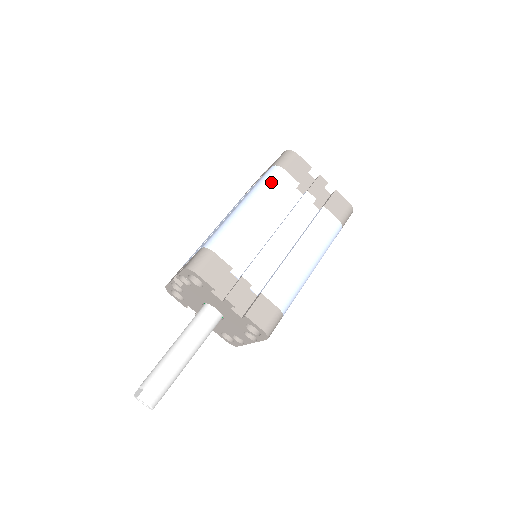
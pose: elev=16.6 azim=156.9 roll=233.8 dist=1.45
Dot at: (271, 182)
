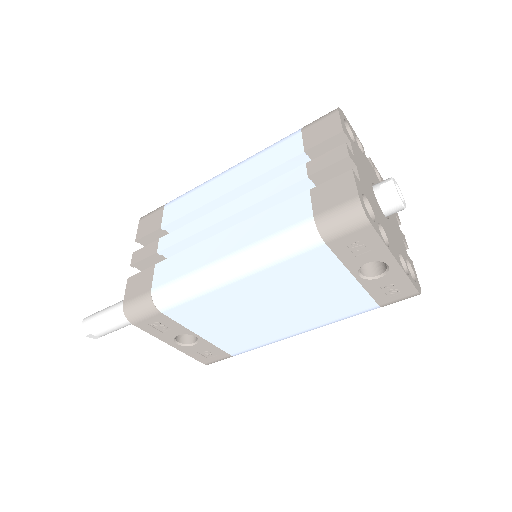
Dot at: (272, 146)
